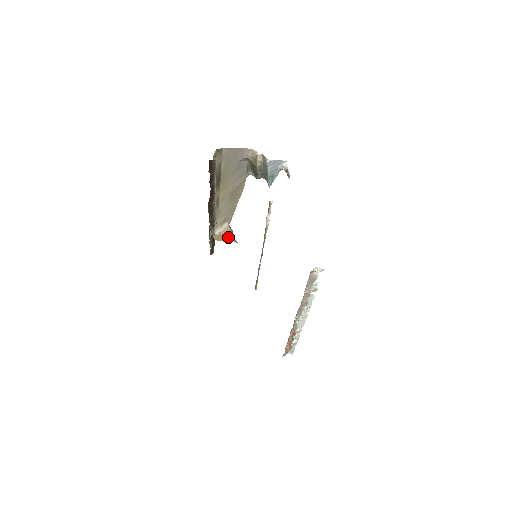
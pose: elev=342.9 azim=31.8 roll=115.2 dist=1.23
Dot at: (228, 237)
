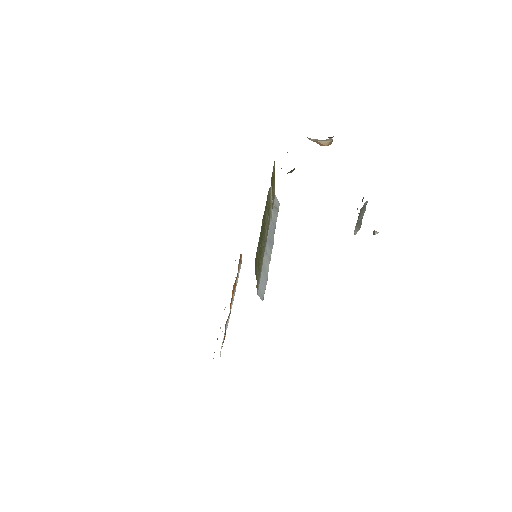
Dot at: occluded
